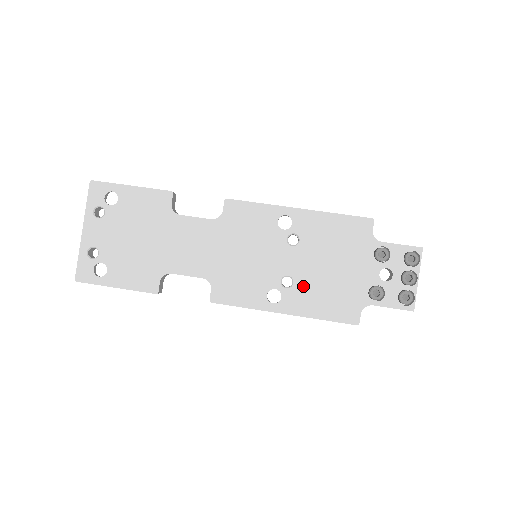
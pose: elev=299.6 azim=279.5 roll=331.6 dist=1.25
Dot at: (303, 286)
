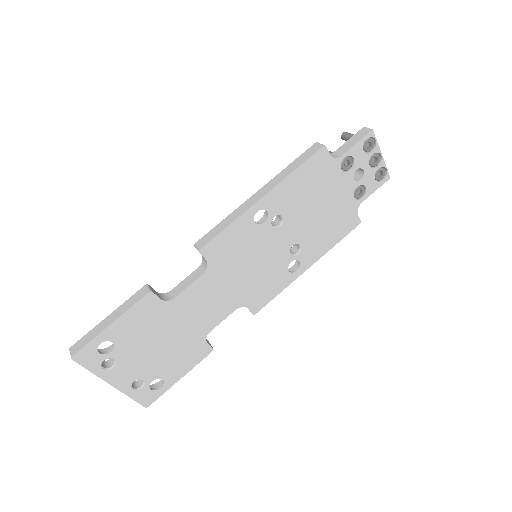
Dot at: (308, 240)
